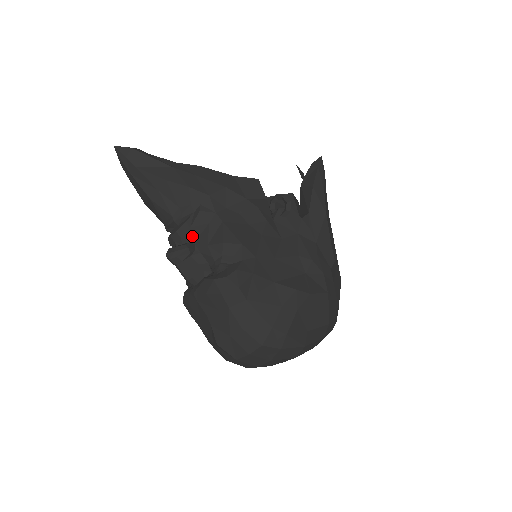
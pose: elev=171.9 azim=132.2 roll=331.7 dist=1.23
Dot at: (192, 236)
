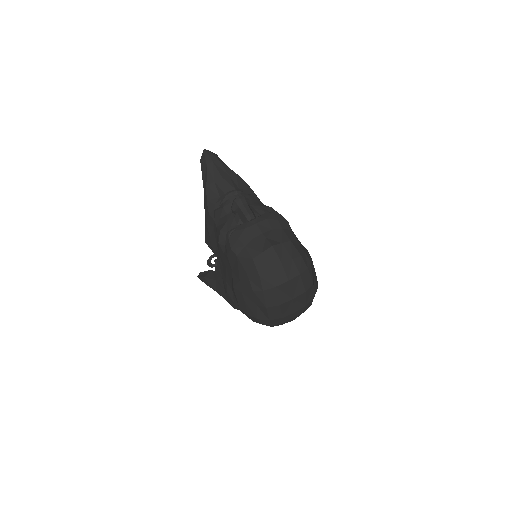
Dot at: occluded
